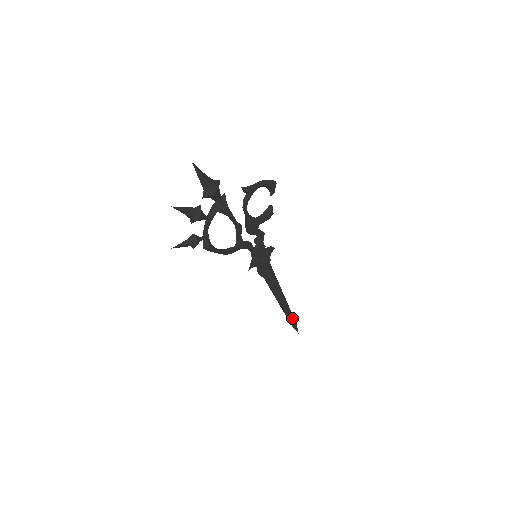
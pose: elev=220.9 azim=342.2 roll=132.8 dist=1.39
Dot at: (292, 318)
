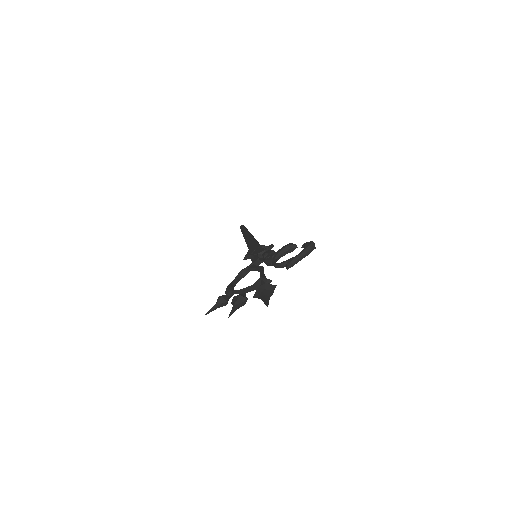
Dot at: occluded
